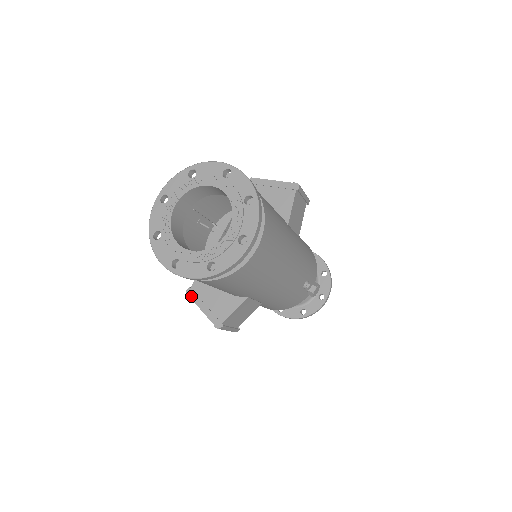
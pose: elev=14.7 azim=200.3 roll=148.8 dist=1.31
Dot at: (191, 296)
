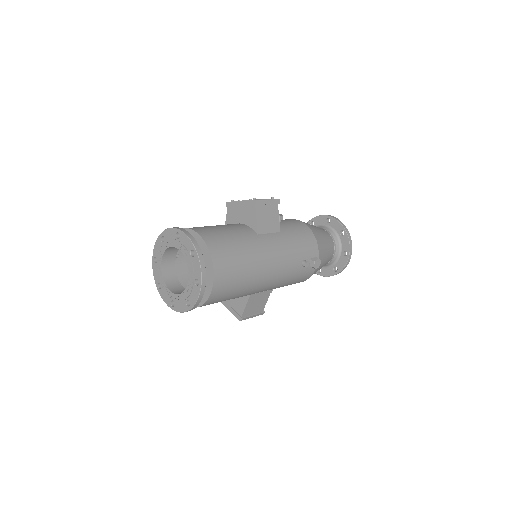
Dot at: occluded
